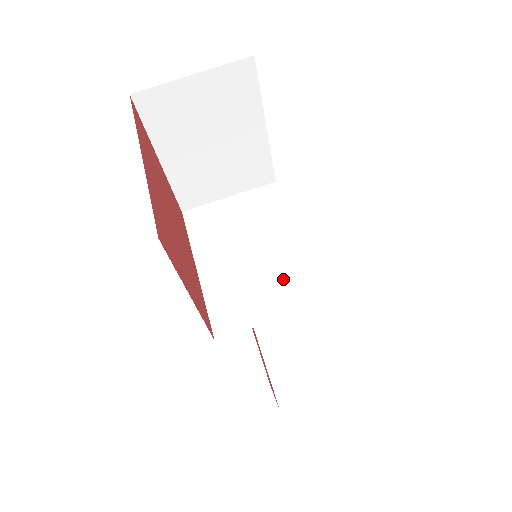
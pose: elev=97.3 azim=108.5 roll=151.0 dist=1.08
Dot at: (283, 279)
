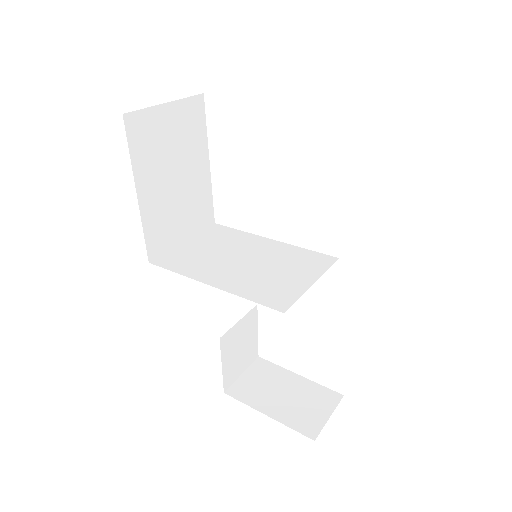
Dot at: (291, 262)
